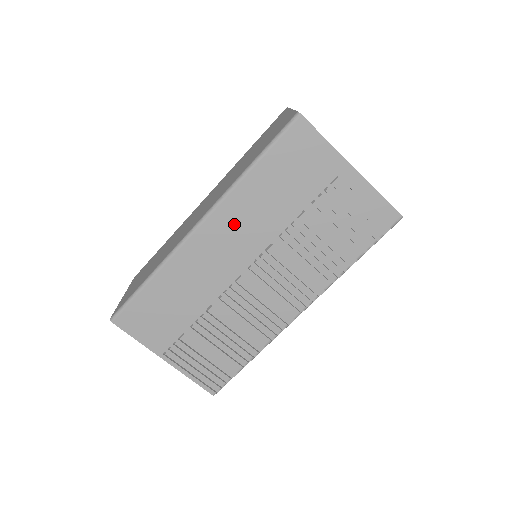
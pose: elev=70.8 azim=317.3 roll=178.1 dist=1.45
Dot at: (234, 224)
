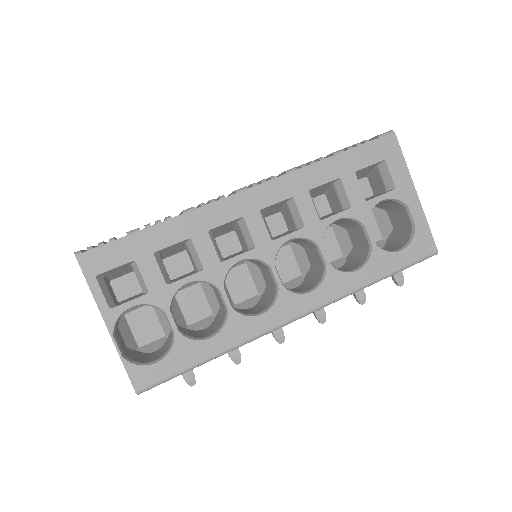
Dot at: occluded
